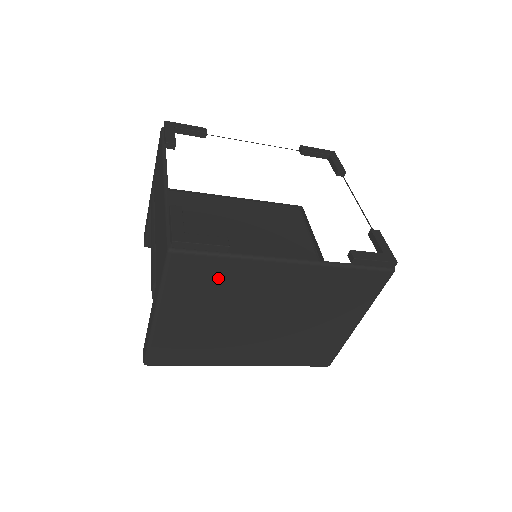
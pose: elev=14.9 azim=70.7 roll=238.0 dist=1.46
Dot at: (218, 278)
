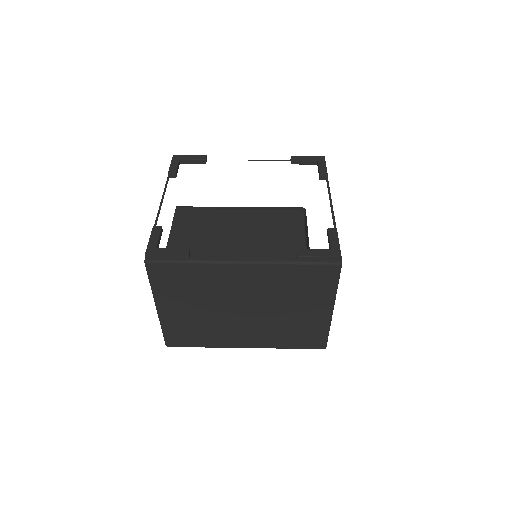
Dot at: (190, 279)
